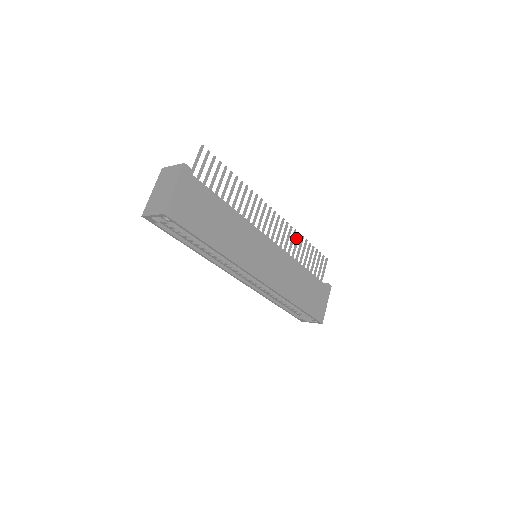
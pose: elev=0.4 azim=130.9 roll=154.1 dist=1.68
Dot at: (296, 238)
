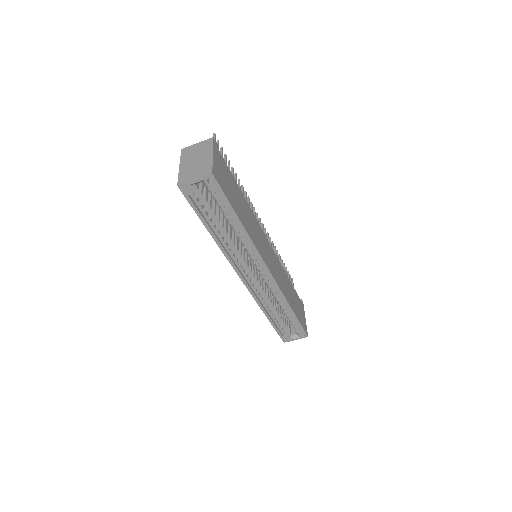
Dot at: (274, 250)
